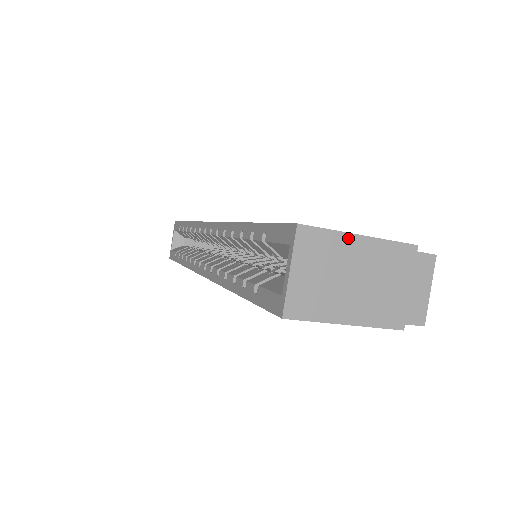
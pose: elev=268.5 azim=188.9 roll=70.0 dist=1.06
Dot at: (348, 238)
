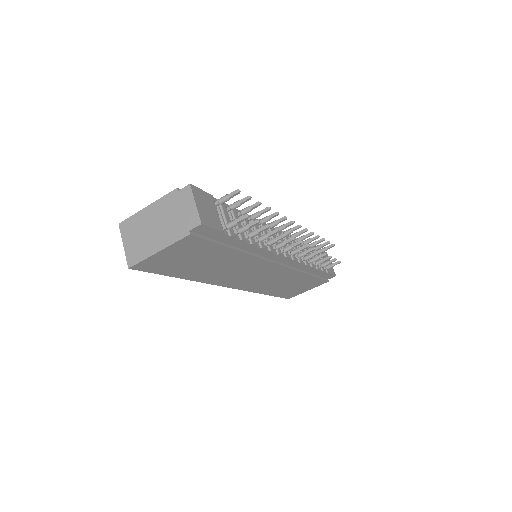
Dot at: (142, 212)
